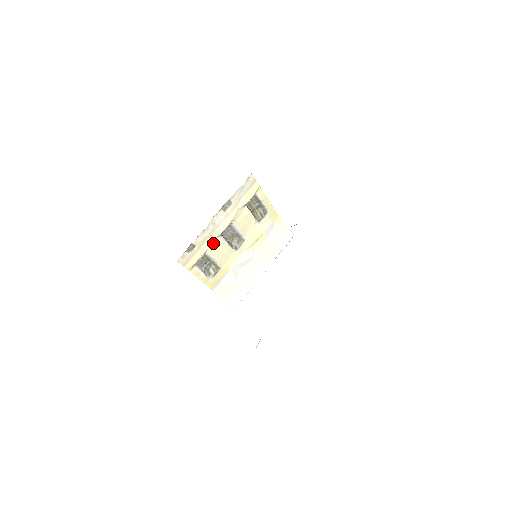
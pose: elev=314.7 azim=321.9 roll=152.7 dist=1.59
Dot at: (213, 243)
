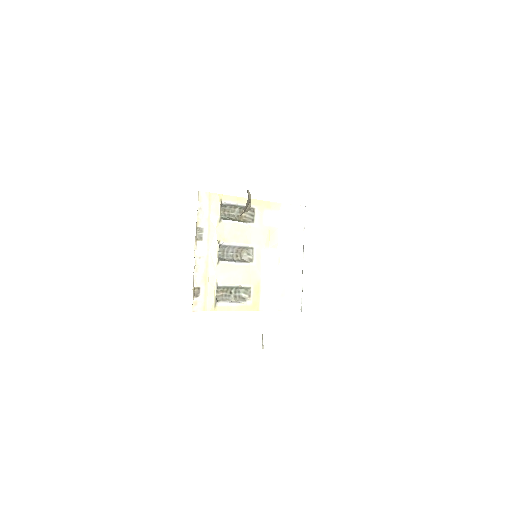
Dot at: (218, 273)
